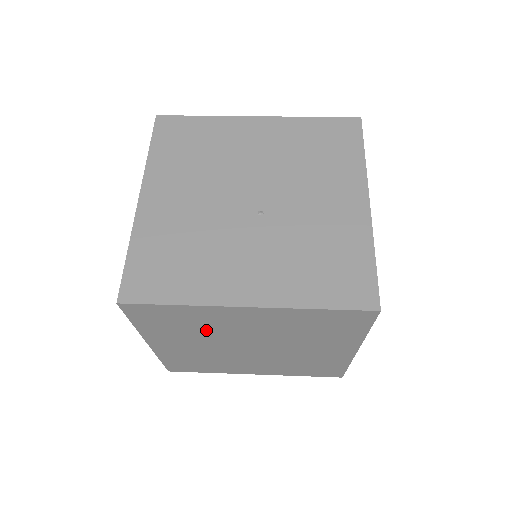
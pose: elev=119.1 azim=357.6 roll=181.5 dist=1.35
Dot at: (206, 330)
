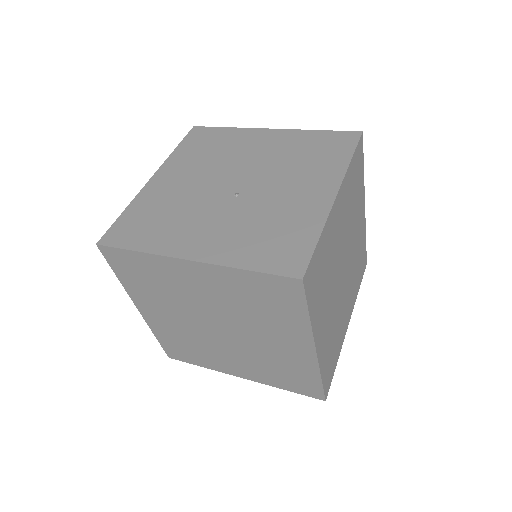
Dot at: (172, 293)
